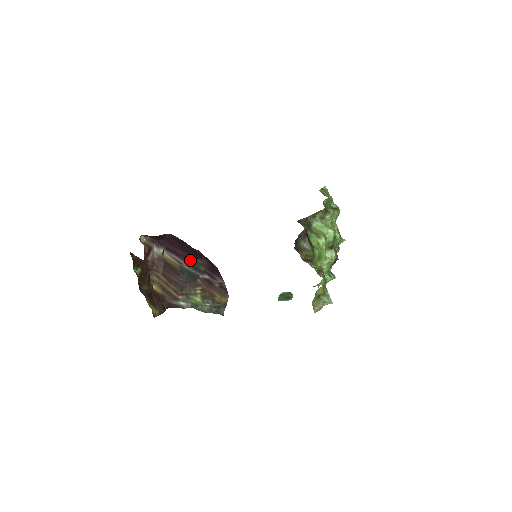
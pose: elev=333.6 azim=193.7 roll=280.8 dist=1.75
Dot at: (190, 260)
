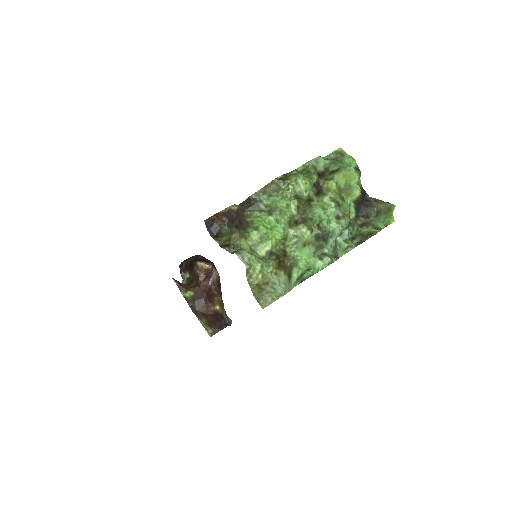
Dot at: occluded
